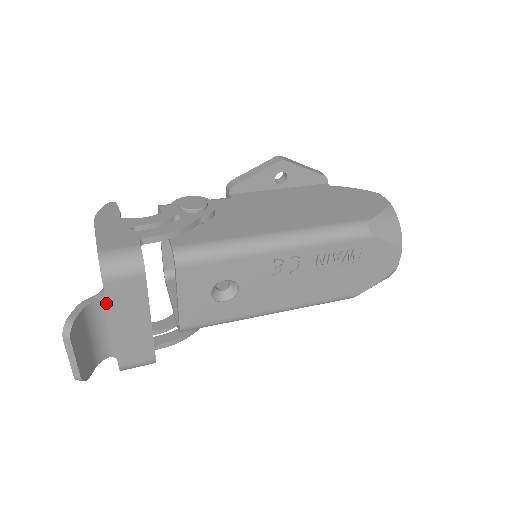
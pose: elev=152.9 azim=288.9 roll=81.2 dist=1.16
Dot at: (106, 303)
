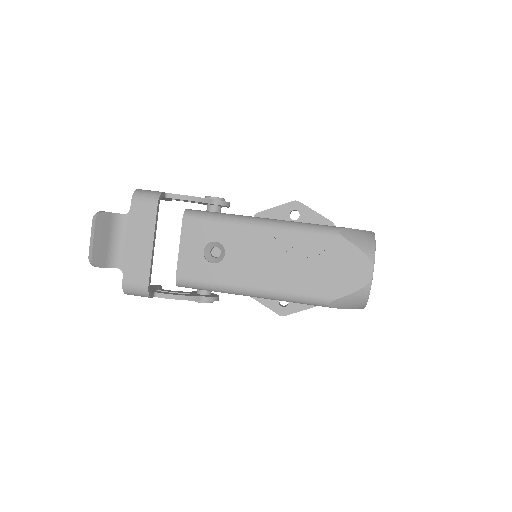
Dot at: (129, 219)
